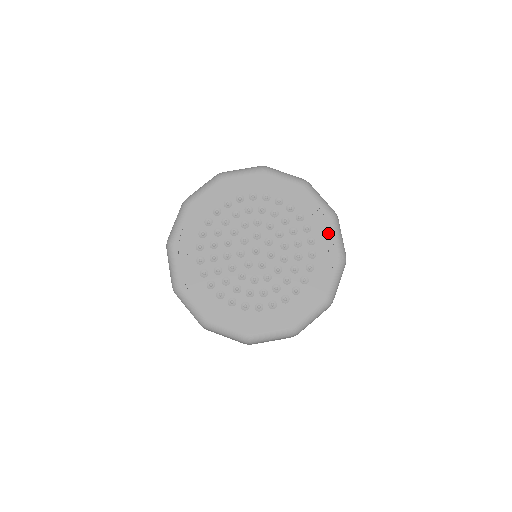
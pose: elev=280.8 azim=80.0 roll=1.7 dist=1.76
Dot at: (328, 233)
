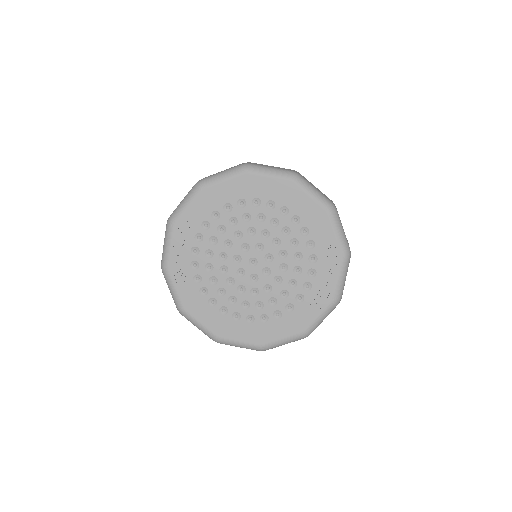
Dot at: (332, 271)
